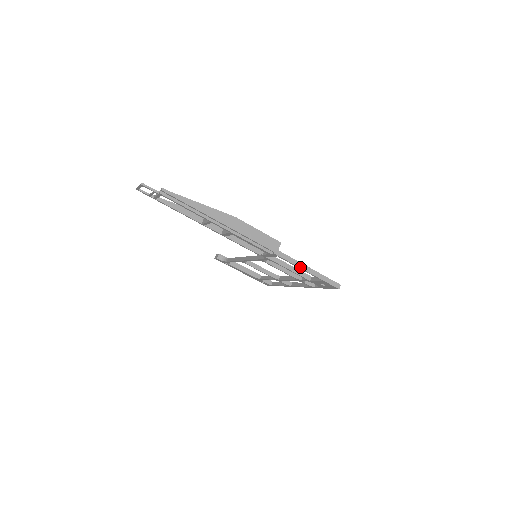
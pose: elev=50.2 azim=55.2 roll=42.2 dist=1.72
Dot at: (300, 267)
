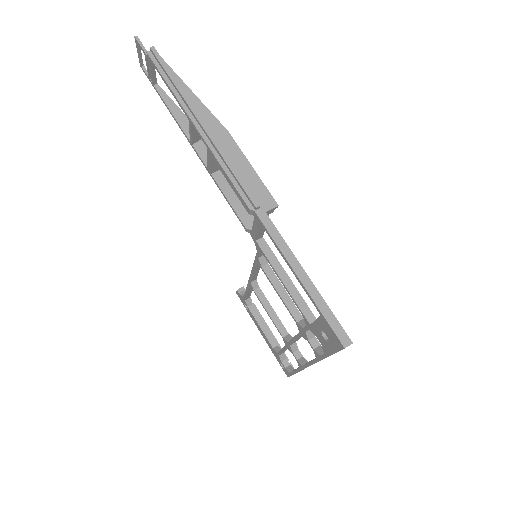
Dot at: (288, 260)
